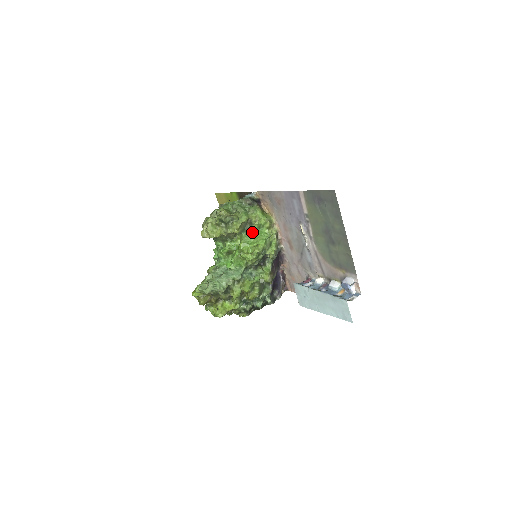
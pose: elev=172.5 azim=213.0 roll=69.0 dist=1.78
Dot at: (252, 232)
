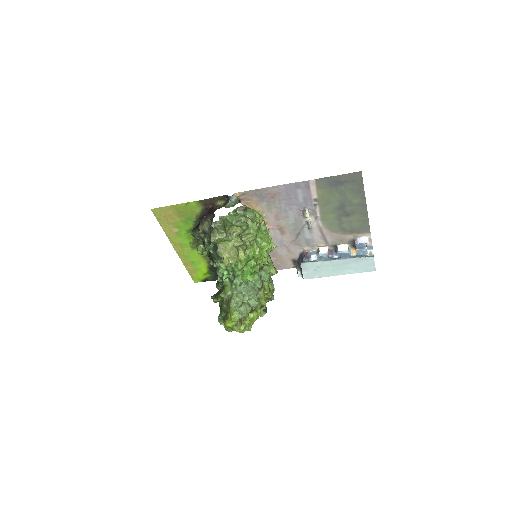
Dot at: (257, 236)
